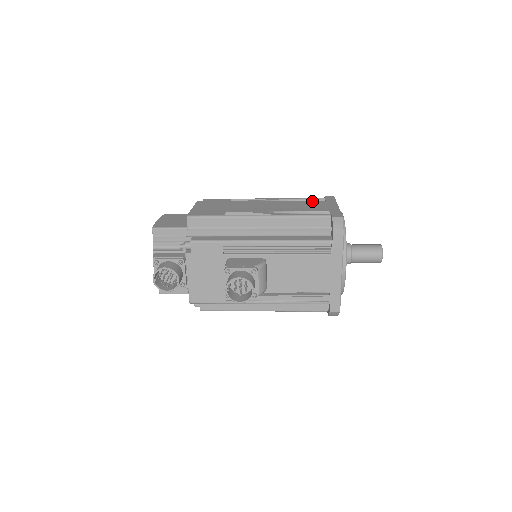
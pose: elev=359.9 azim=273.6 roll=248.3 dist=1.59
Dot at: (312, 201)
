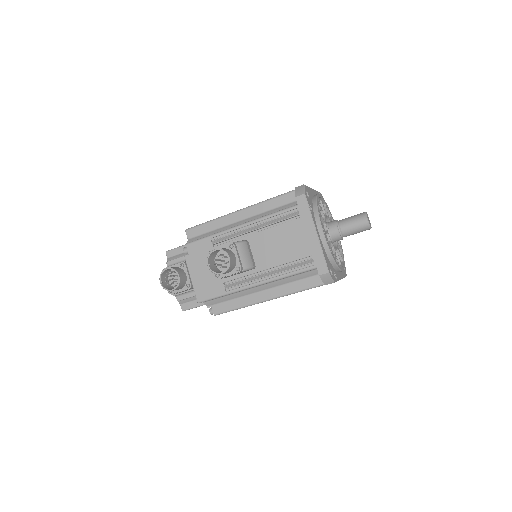
Dot at: occluded
